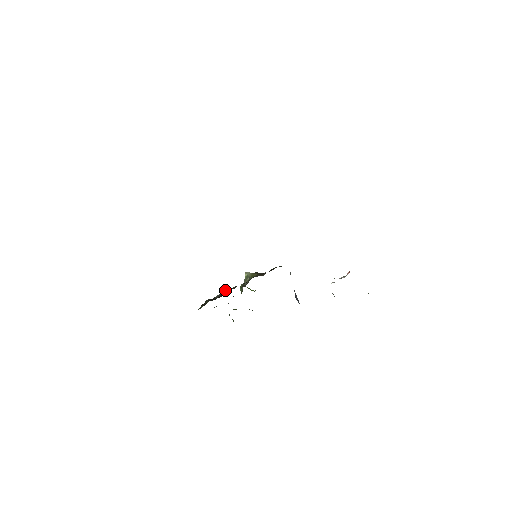
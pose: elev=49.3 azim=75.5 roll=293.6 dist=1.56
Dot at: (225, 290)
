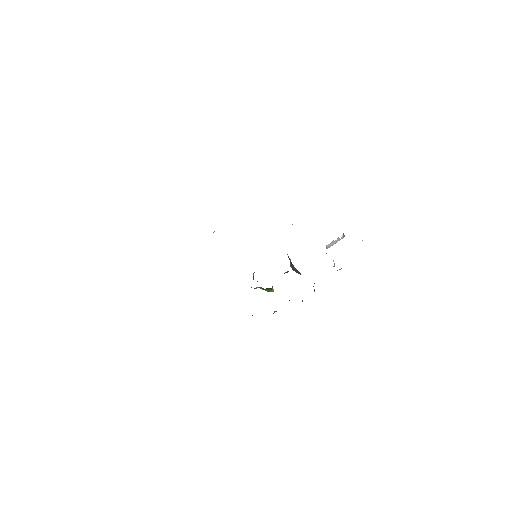
Dot at: occluded
